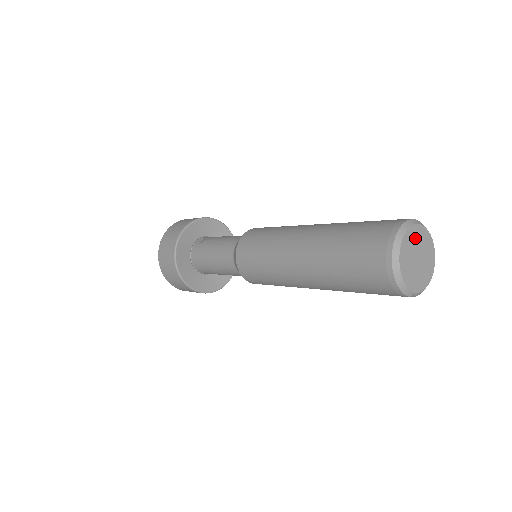
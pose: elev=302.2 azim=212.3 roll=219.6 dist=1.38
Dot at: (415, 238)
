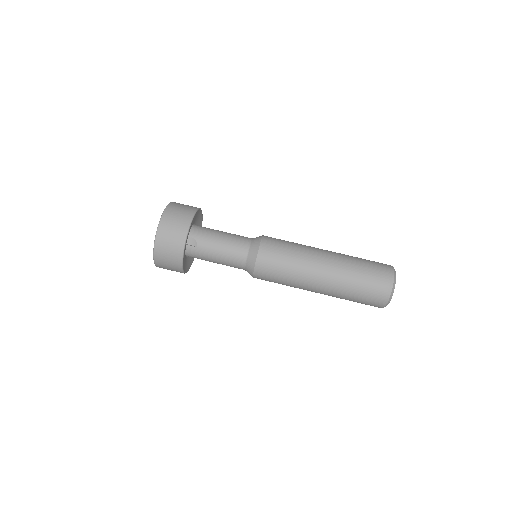
Dot at: occluded
